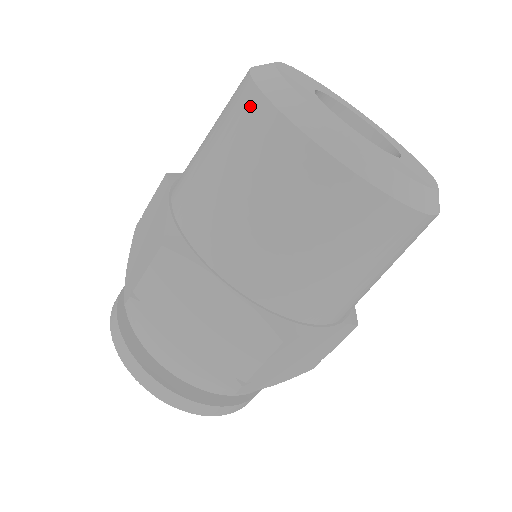
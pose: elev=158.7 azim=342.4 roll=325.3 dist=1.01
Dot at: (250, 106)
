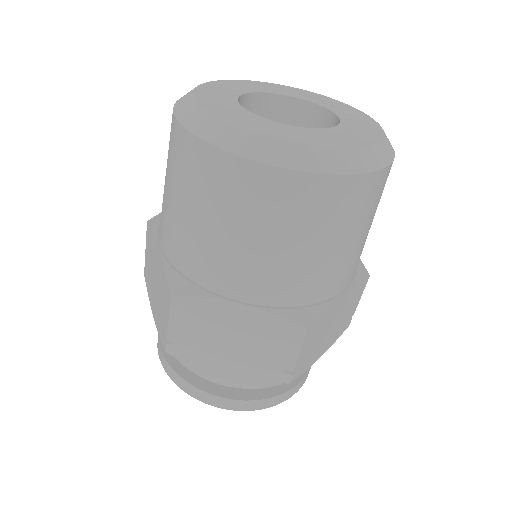
Dot at: occluded
